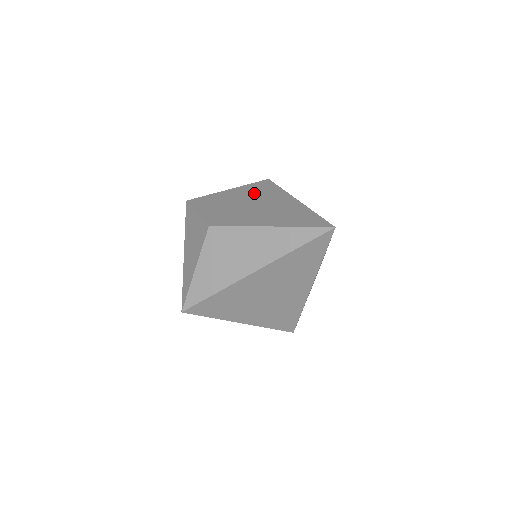
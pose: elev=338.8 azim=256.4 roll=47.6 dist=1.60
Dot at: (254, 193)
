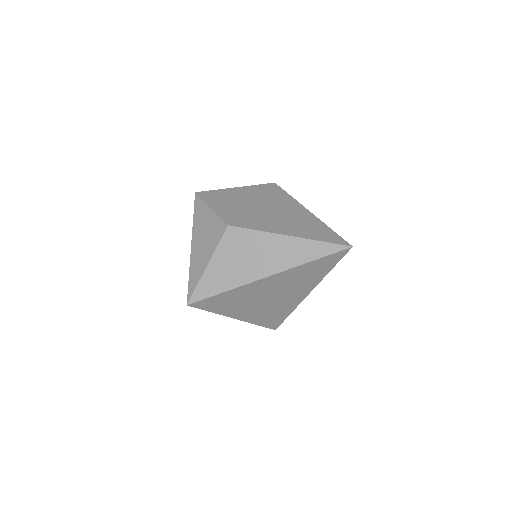
Dot at: (265, 196)
